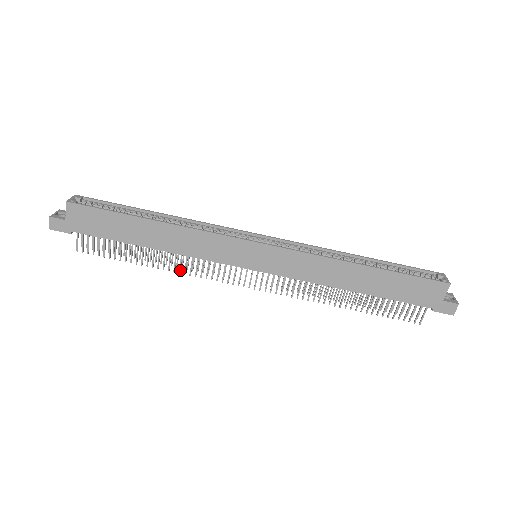
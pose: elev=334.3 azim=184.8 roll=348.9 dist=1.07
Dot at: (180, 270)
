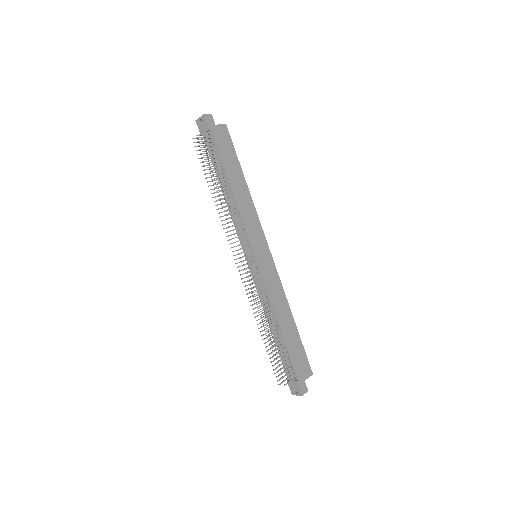
Dot at: occluded
